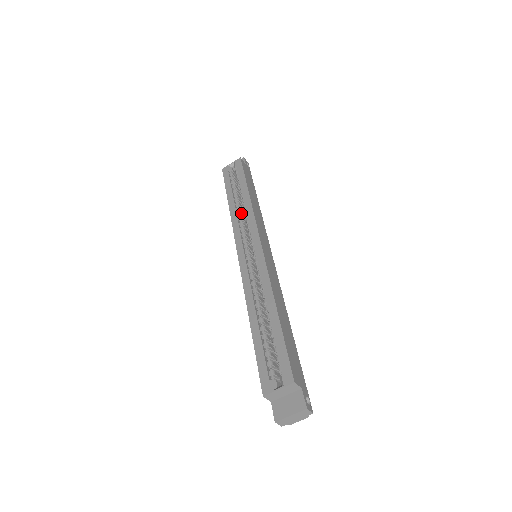
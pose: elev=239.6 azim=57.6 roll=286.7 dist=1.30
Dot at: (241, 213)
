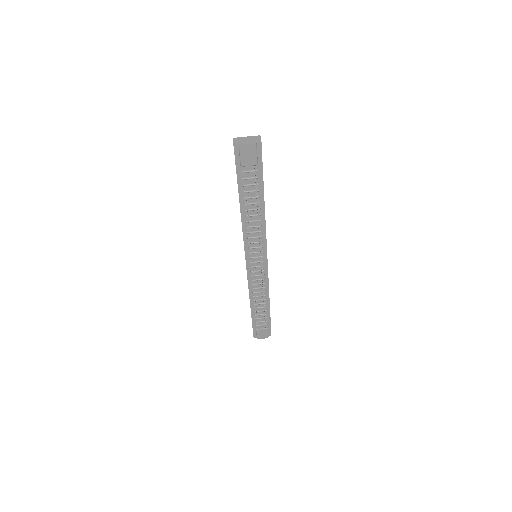
Dot at: occluded
